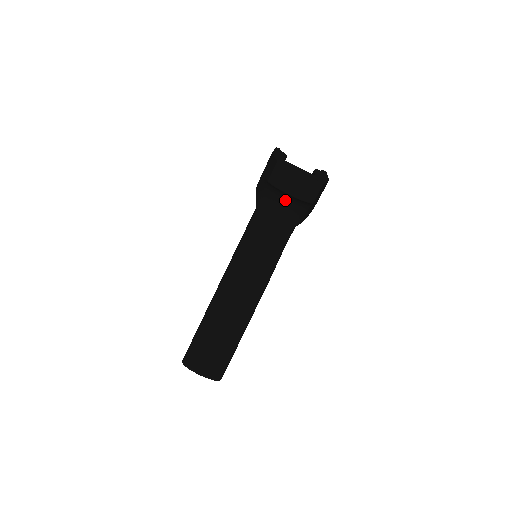
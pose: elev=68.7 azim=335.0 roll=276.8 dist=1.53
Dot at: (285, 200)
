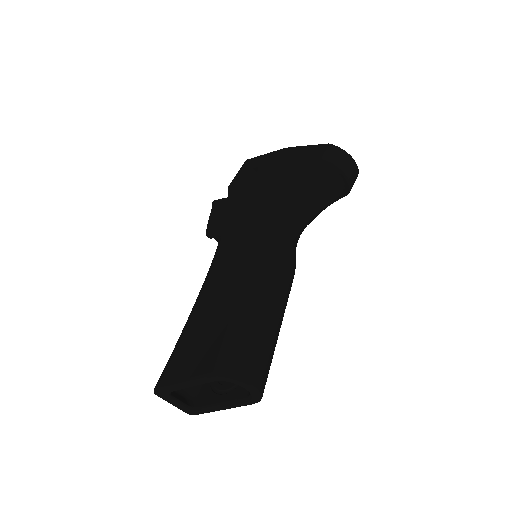
Dot at: (324, 186)
